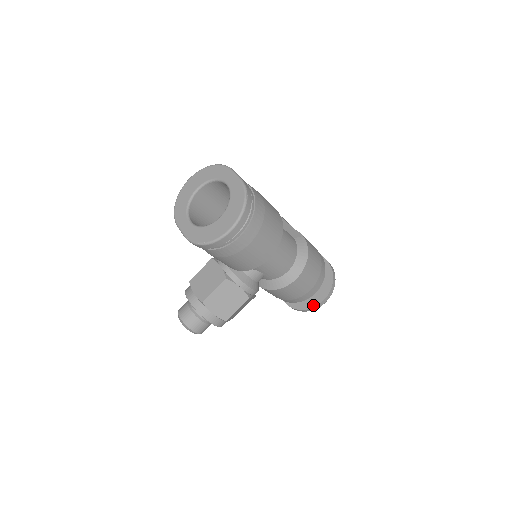
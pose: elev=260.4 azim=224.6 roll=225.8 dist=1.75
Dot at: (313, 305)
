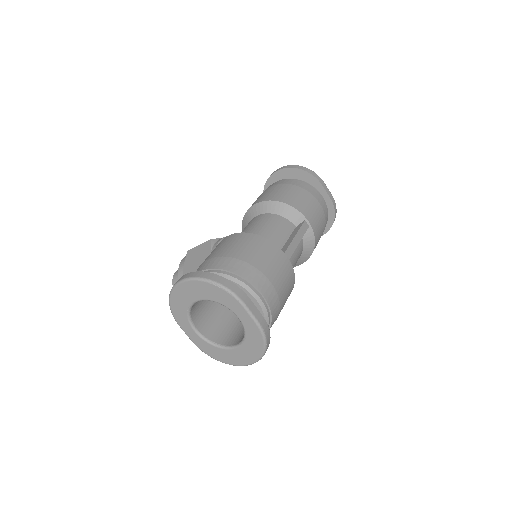
Dot at: occluded
